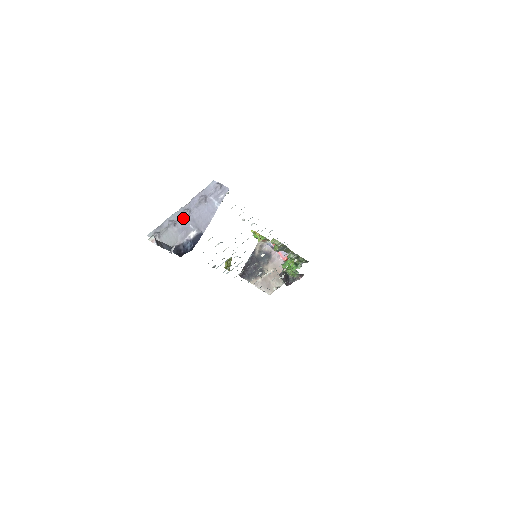
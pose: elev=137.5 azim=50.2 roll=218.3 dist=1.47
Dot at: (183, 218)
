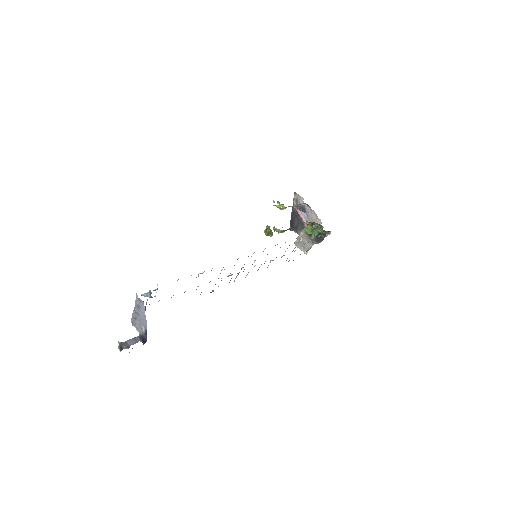
Dot at: (137, 316)
